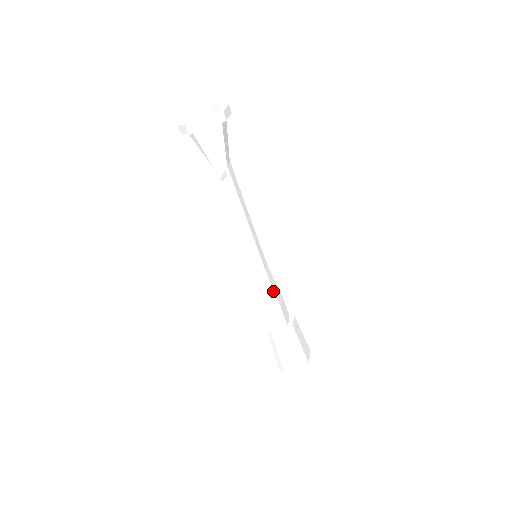
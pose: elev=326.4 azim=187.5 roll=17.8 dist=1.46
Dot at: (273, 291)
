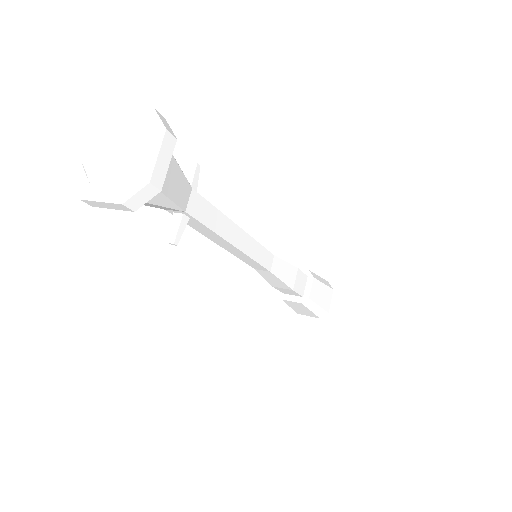
Dot at: (282, 282)
